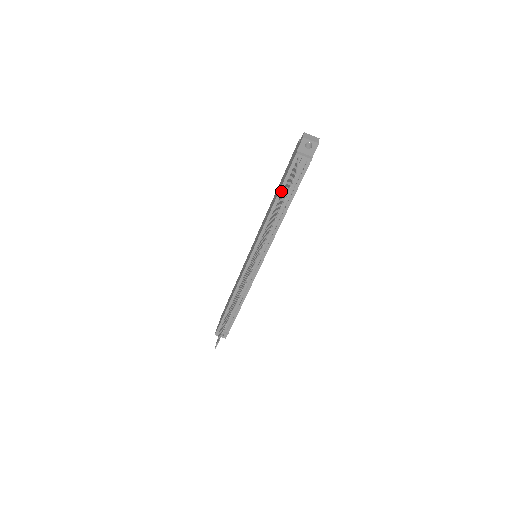
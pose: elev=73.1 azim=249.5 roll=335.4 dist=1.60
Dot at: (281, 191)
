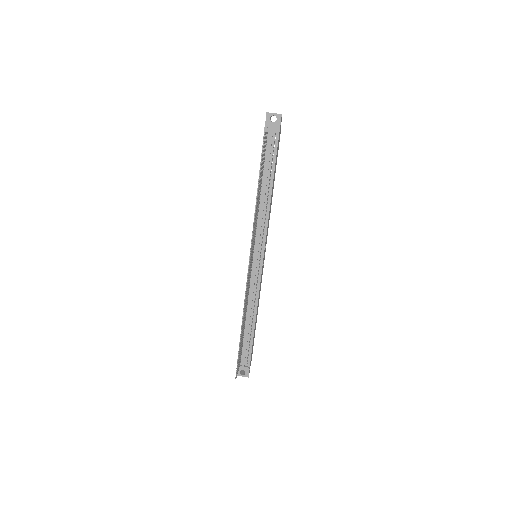
Dot at: occluded
